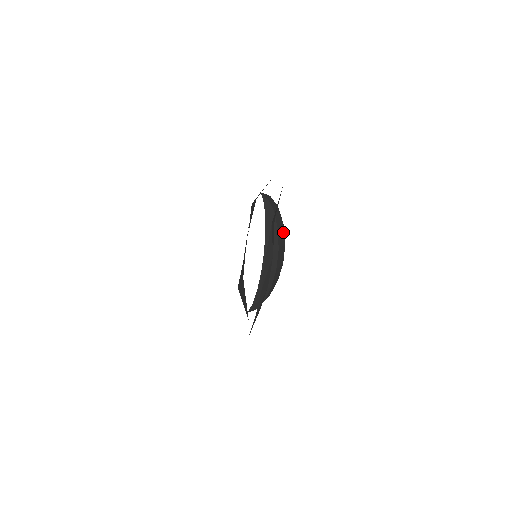
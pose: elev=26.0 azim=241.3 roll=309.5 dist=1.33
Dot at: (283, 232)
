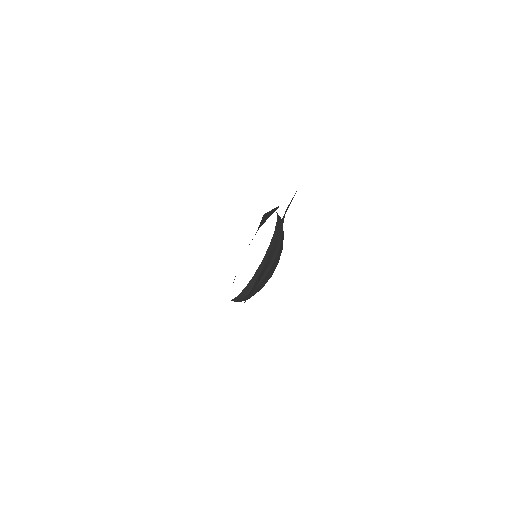
Dot at: (283, 238)
